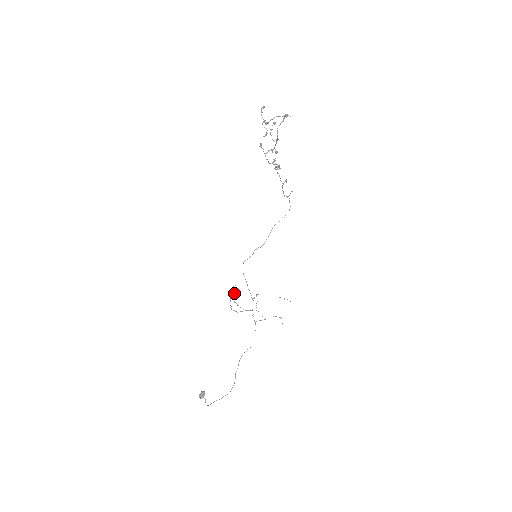
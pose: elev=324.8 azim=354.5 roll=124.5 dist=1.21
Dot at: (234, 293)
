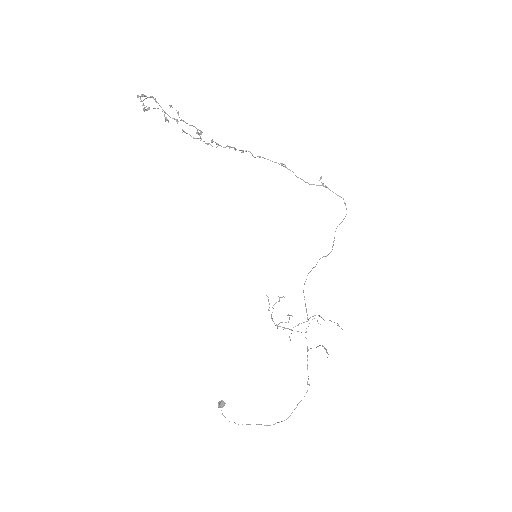
Dot at: occluded
